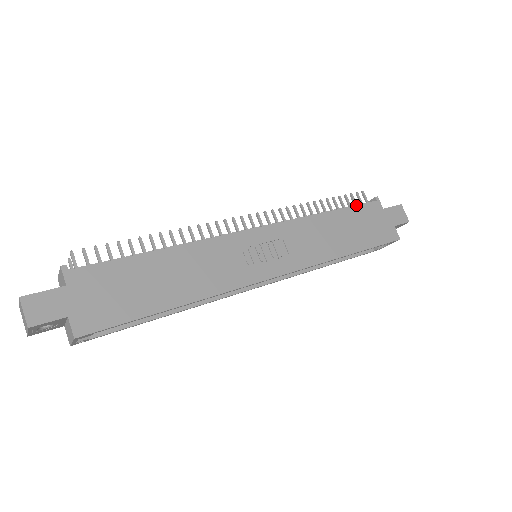
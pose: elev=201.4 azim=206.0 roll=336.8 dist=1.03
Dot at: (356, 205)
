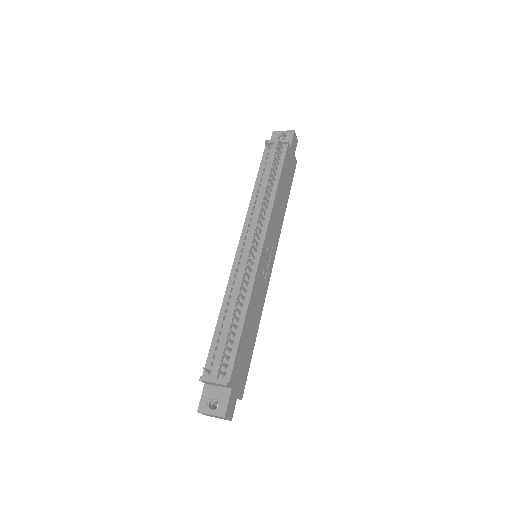
Dot at: (283, 163)
